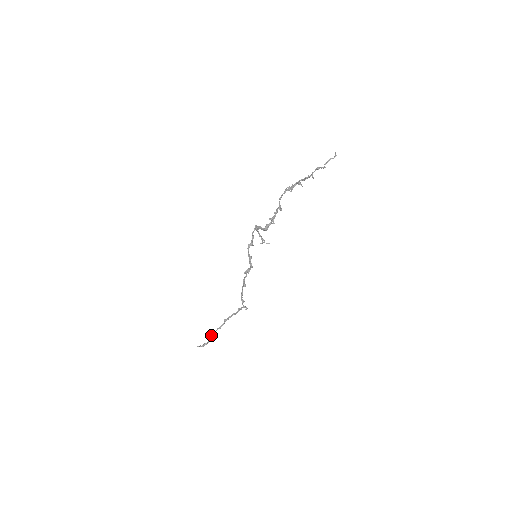
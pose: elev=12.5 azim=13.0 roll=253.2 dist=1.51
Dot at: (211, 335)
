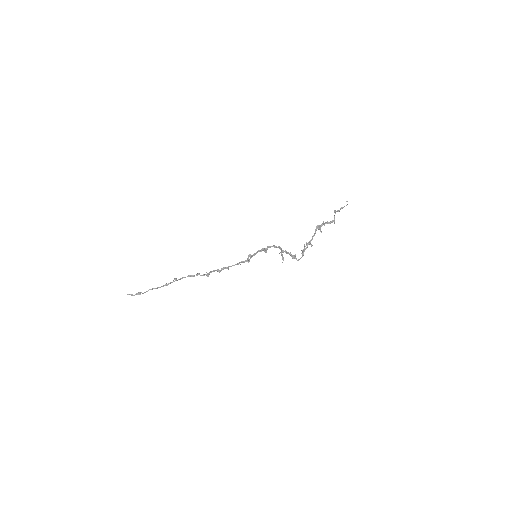
Dot at: occluded
